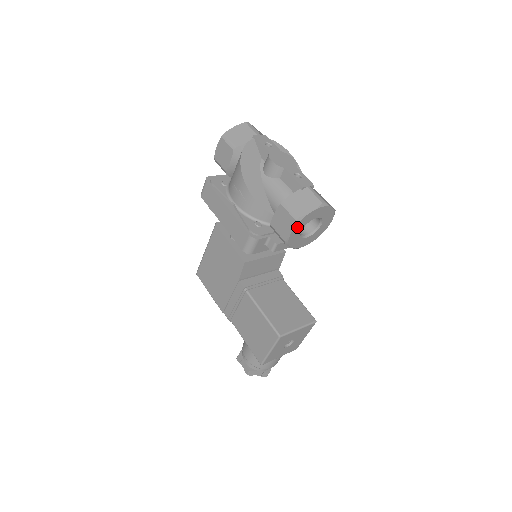
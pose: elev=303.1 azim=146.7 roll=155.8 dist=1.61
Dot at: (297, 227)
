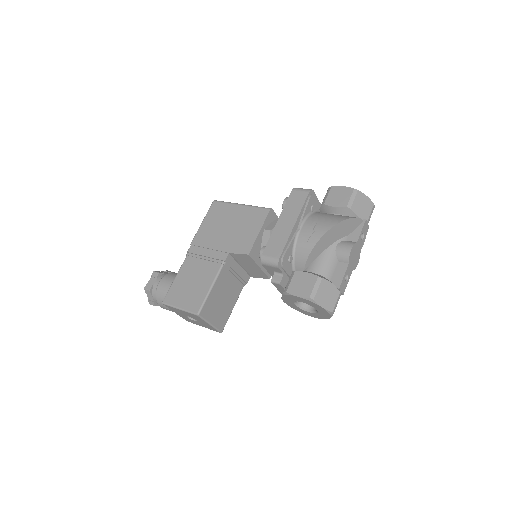
Dot at: (304, 299)
